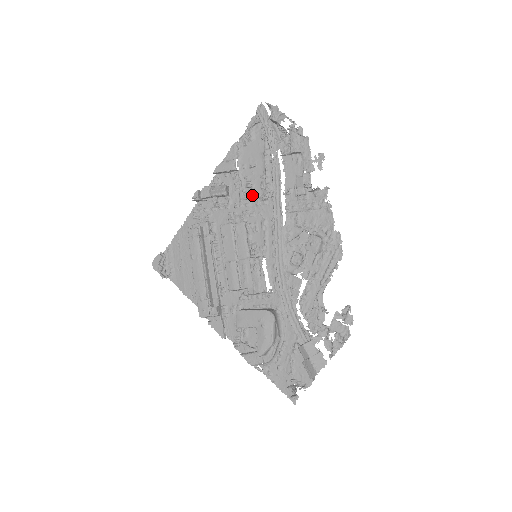
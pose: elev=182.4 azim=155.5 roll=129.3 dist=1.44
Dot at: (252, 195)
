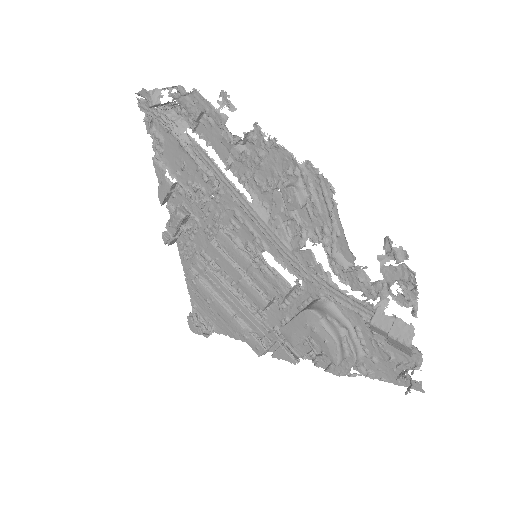
Dot at: (206, 196)
